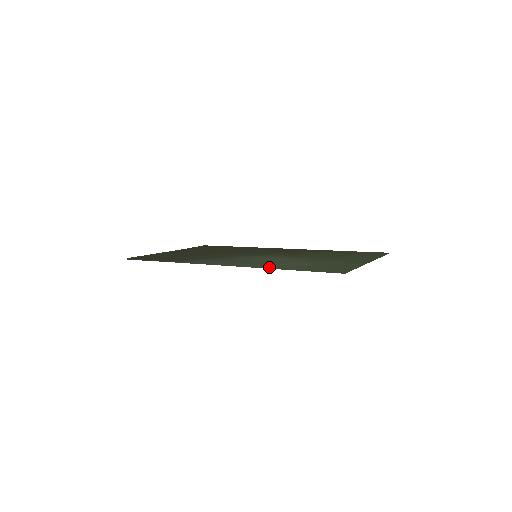
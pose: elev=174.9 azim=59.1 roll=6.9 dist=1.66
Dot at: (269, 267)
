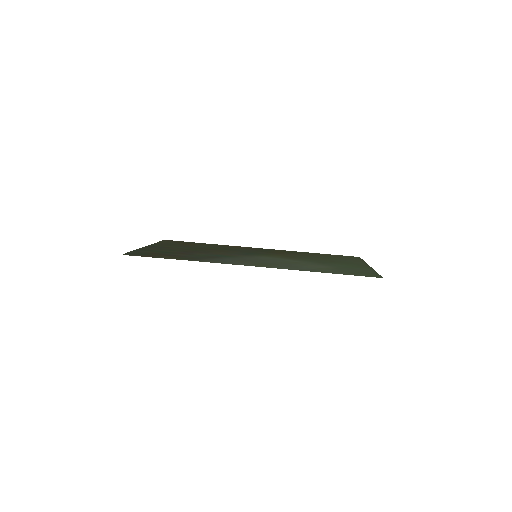
Dot at: (305, 270)
